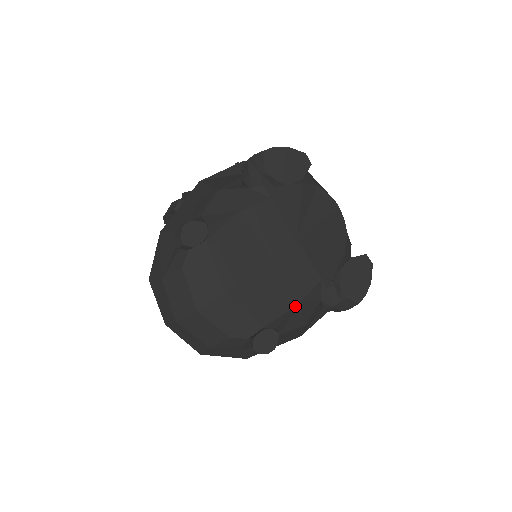
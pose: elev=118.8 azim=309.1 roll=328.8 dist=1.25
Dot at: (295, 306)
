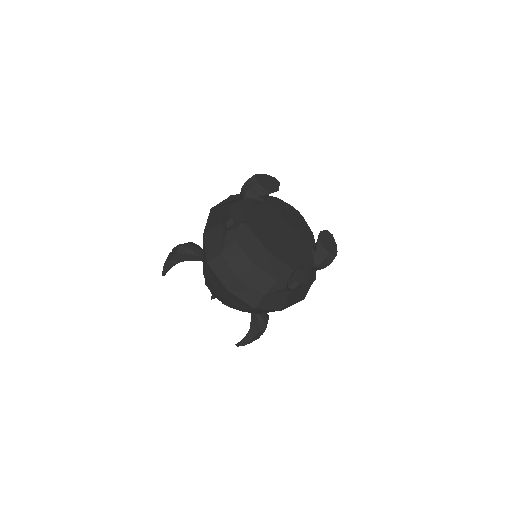
Dot at: (304, 260)
